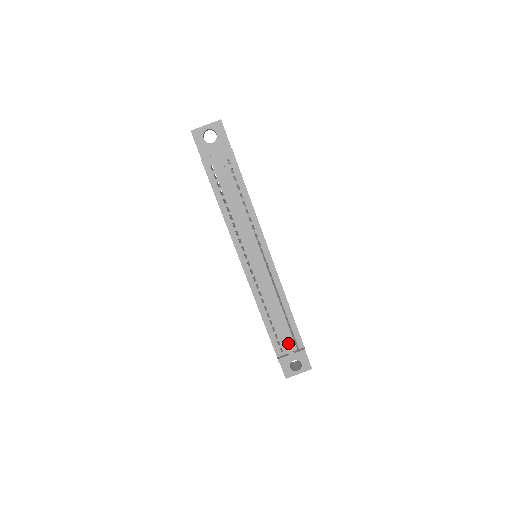
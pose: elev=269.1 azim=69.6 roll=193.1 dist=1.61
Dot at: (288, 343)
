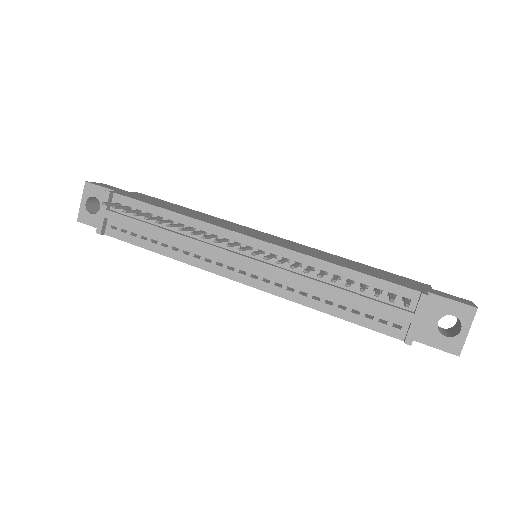
Dot at: (390, 309)
